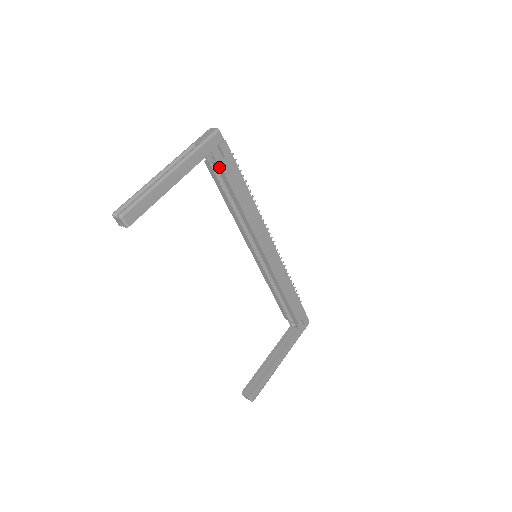
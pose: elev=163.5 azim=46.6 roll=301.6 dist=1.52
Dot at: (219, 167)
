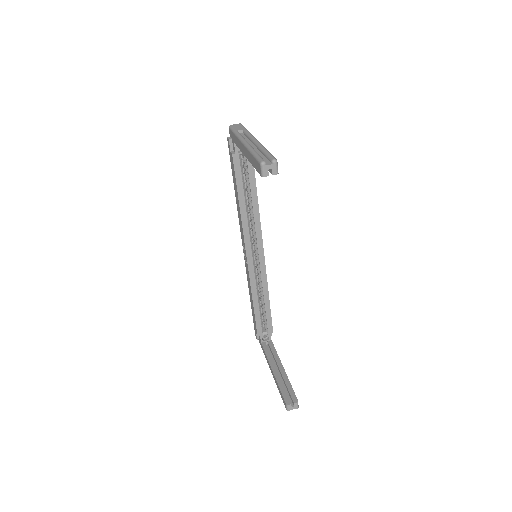
Dot at: occluded
